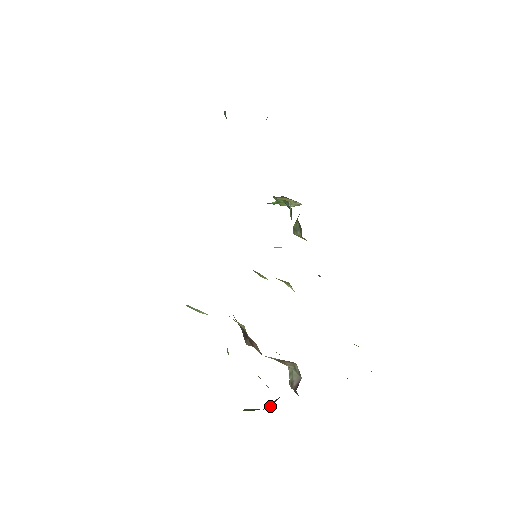
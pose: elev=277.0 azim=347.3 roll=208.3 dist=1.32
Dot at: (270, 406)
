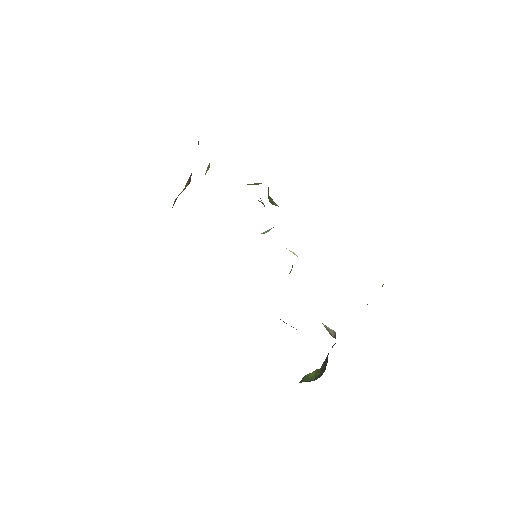
Dot at: (324, 365)
